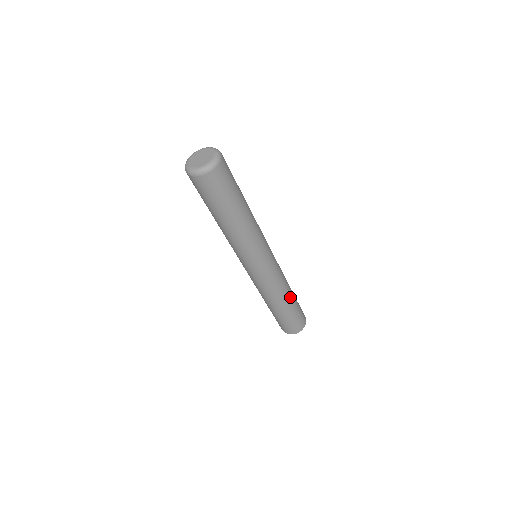
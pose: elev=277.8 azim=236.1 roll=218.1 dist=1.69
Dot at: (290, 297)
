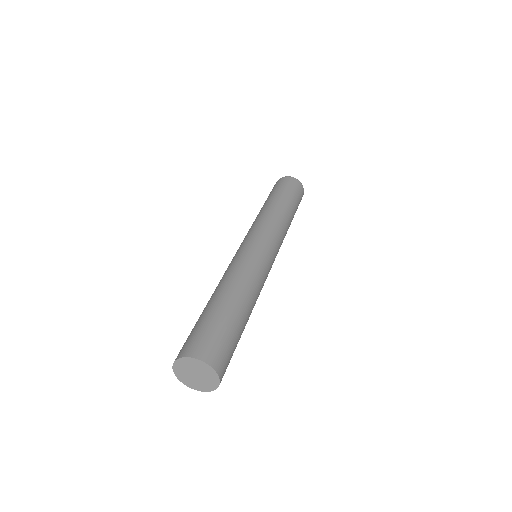
Dot at: (240, 300)
